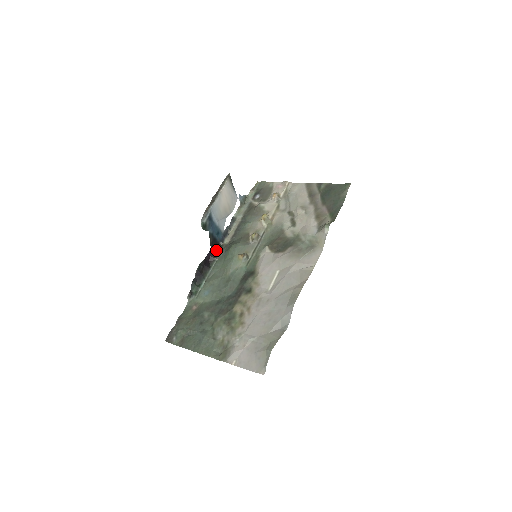
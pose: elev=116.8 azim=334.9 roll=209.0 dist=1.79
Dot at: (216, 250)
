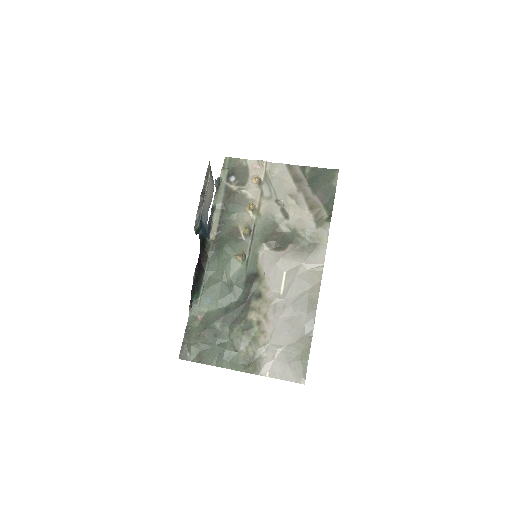
Dot at: (205, 249)
